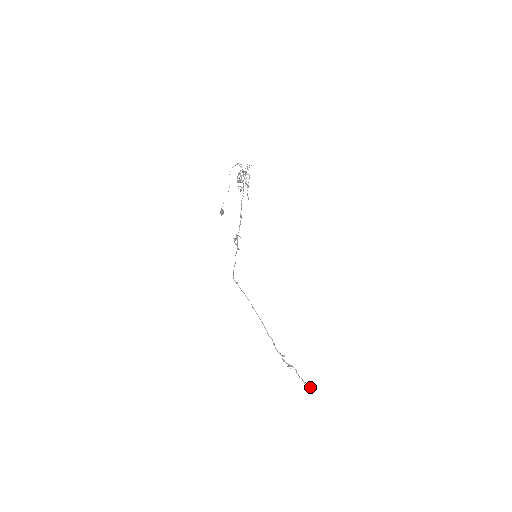
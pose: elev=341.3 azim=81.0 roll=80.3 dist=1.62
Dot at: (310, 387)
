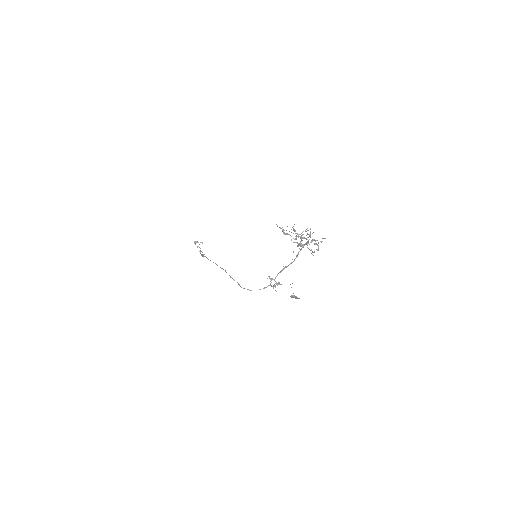
Dot at: occluded
